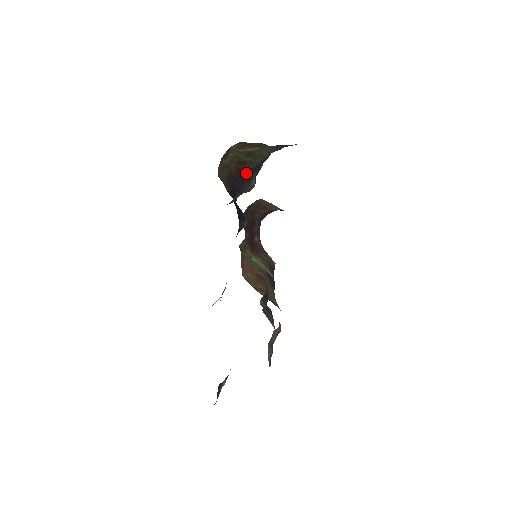
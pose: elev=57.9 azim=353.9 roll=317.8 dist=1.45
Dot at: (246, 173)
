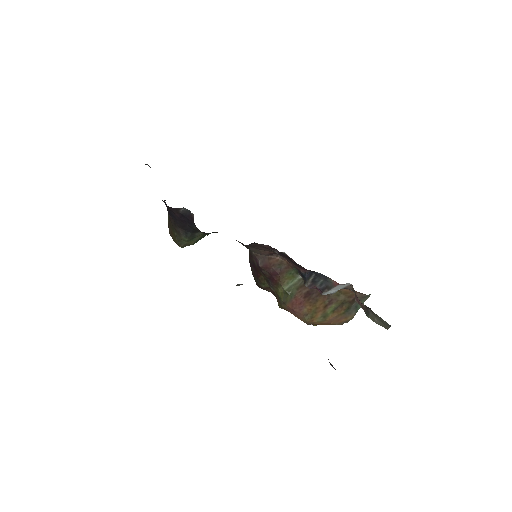
Dot at: occluded
